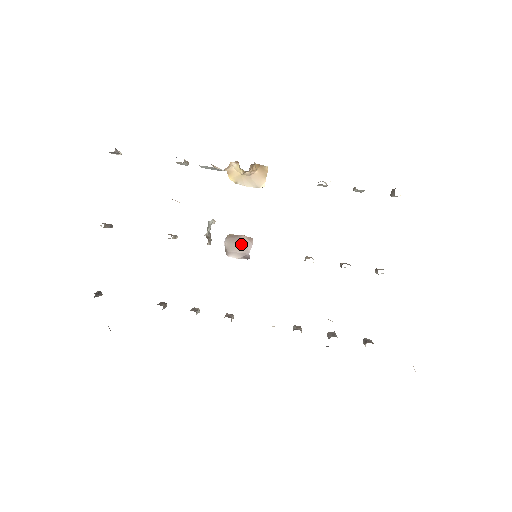
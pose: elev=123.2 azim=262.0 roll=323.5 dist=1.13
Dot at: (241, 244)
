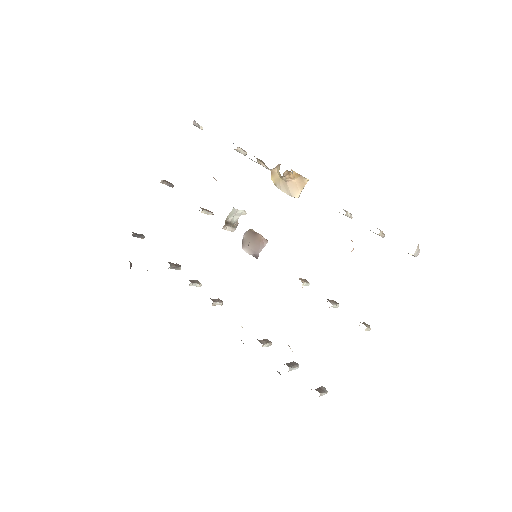
Dot at: (256, 242)
